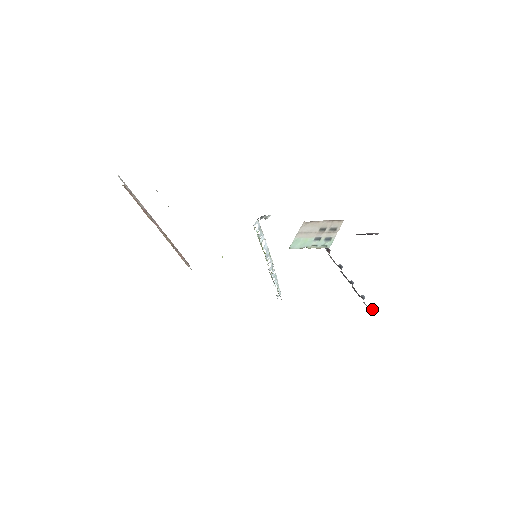
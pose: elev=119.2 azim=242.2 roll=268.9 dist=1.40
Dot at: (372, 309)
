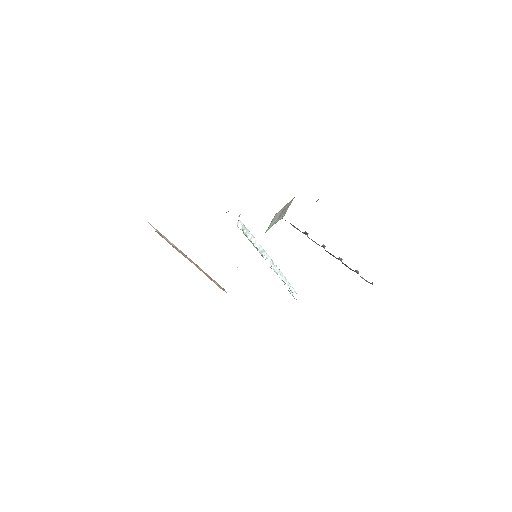
Dot at: (372, 282)
